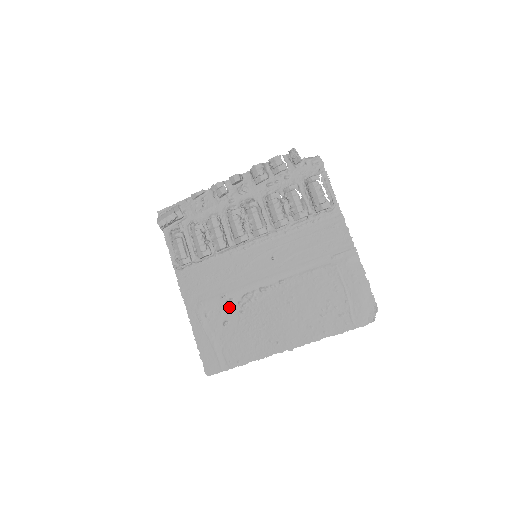
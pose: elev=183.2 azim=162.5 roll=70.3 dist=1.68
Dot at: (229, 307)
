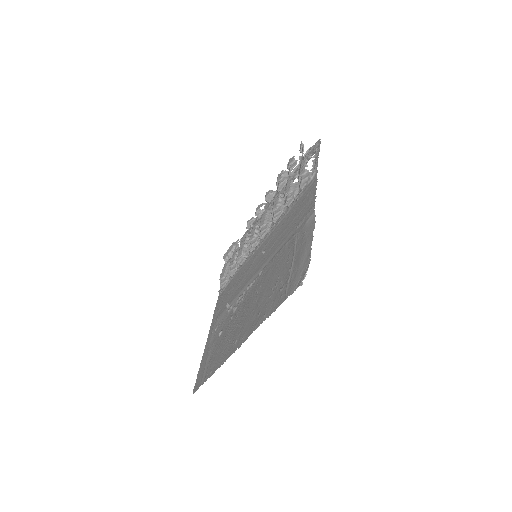
Dot at: (228, 315)
